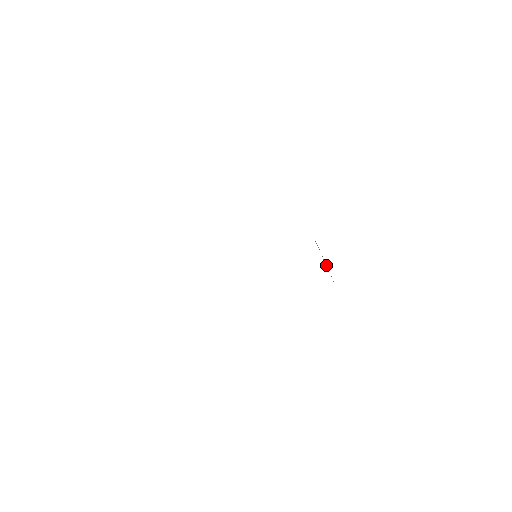
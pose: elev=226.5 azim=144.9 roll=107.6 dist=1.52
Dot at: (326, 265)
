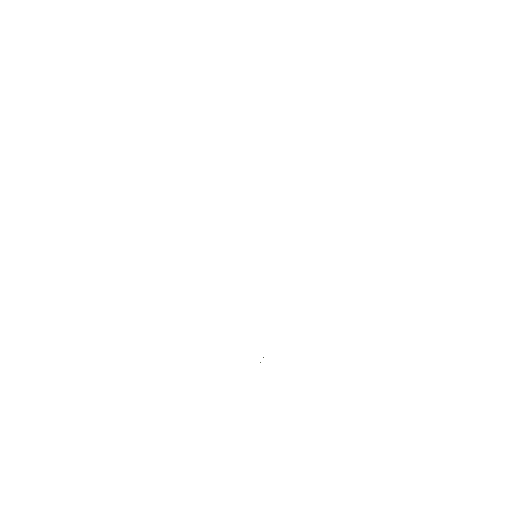
Dot at: occluded
